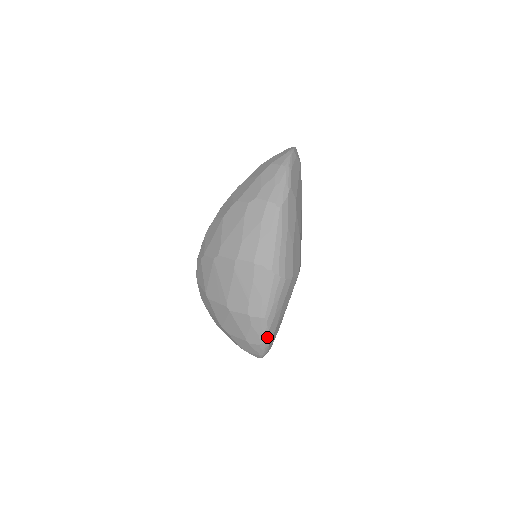
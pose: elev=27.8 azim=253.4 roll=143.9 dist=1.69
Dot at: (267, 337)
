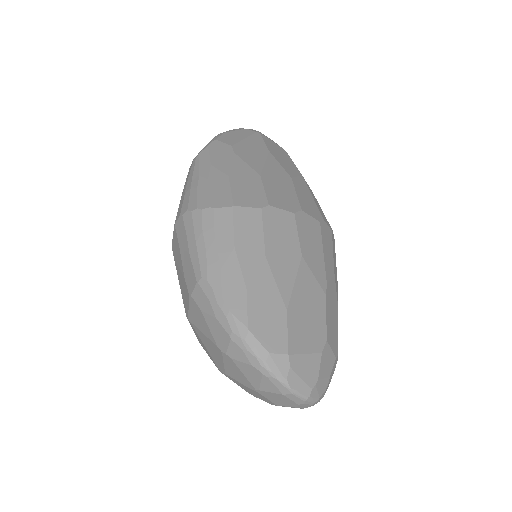
Dot at: (228, 313)
